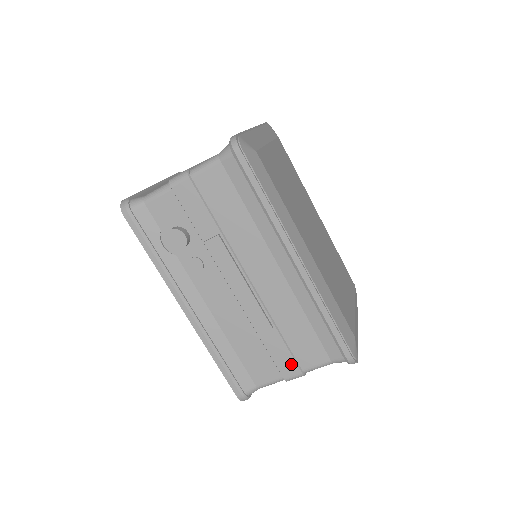
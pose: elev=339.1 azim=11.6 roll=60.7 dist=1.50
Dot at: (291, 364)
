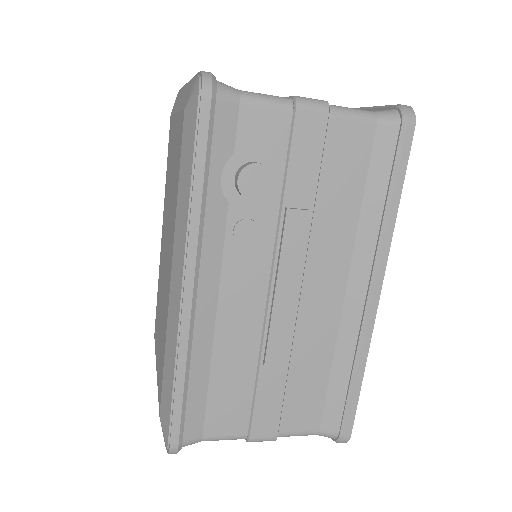
Dot at: (272, 421)
